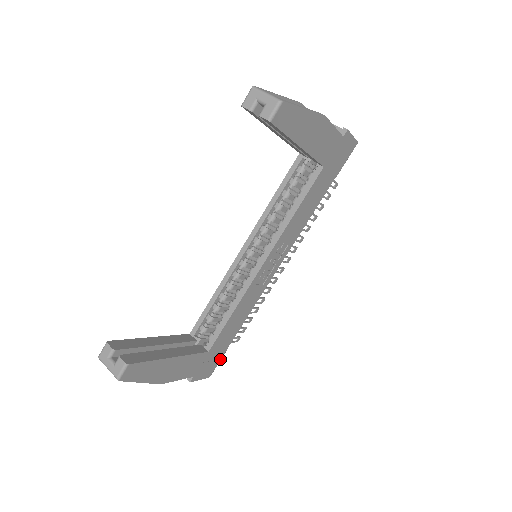
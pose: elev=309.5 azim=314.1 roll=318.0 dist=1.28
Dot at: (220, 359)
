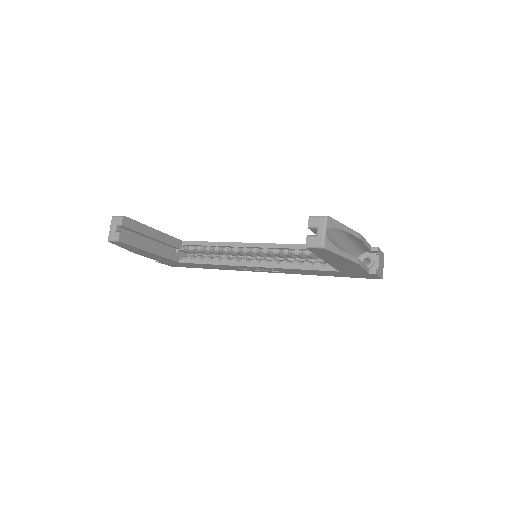
Dot at: occluded
